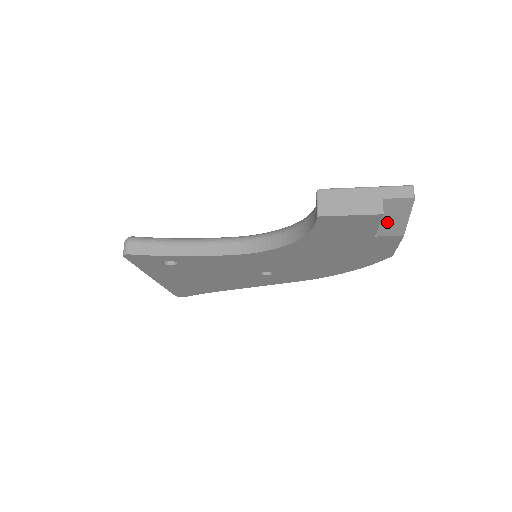
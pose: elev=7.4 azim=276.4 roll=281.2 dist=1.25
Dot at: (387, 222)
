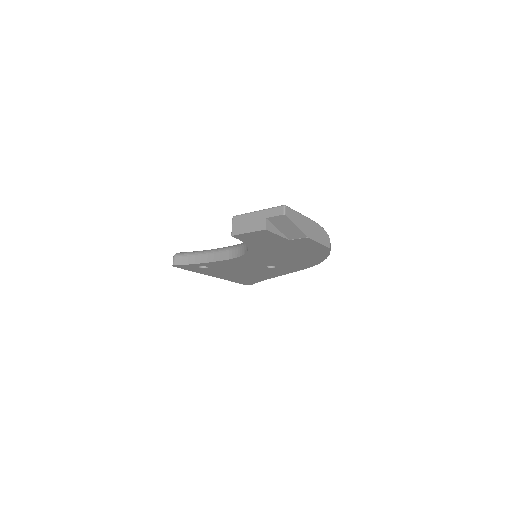
Dot at: (286, 231)
